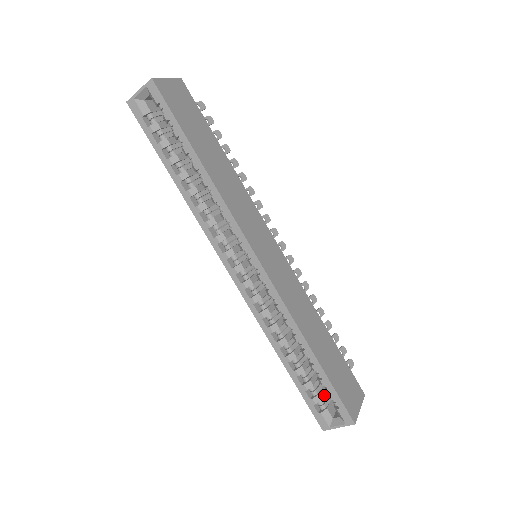
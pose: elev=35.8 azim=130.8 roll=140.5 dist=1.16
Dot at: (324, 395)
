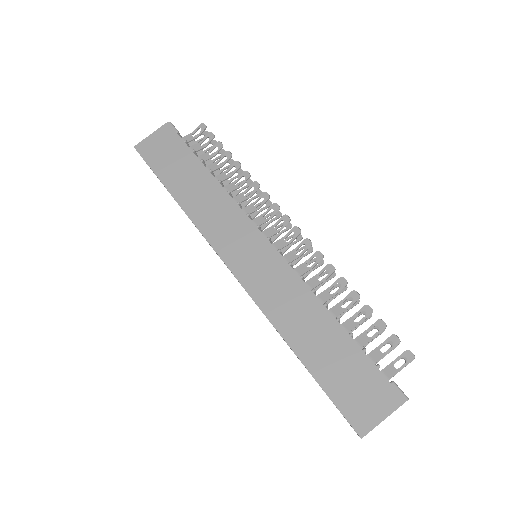
Dot at: occluded
